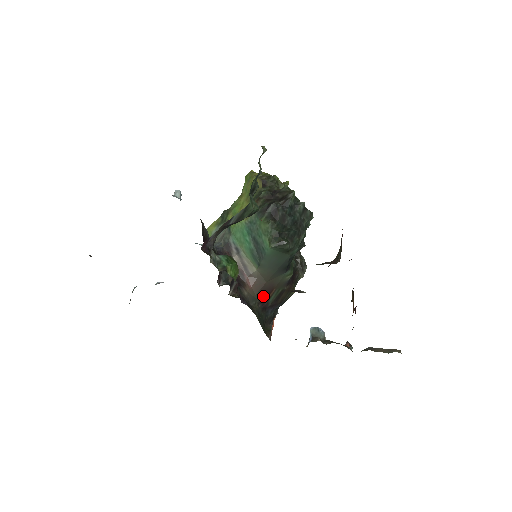
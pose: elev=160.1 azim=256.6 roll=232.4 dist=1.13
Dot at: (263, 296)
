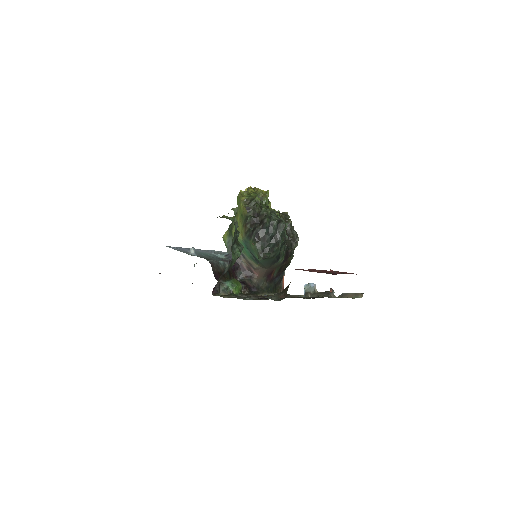
Dot at: (268, 276)
